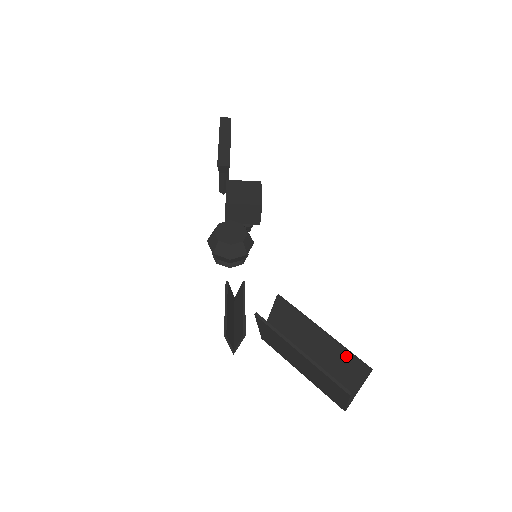
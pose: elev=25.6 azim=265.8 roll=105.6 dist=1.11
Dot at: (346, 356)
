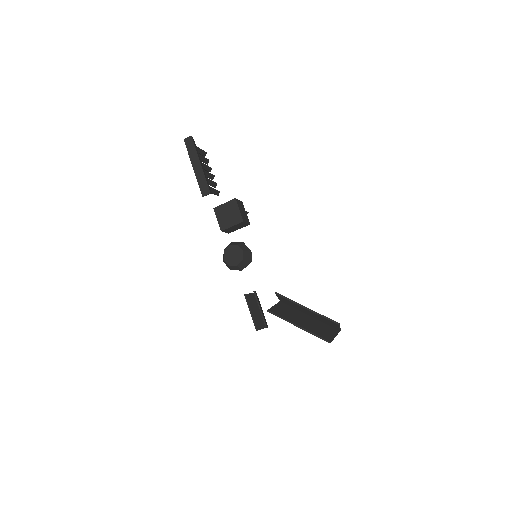
Dot at: (324, 318)
